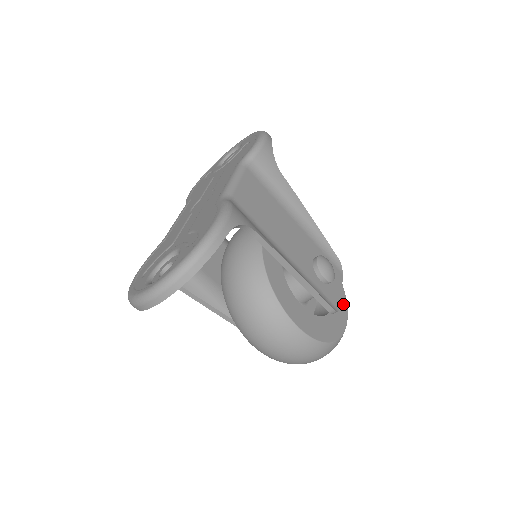
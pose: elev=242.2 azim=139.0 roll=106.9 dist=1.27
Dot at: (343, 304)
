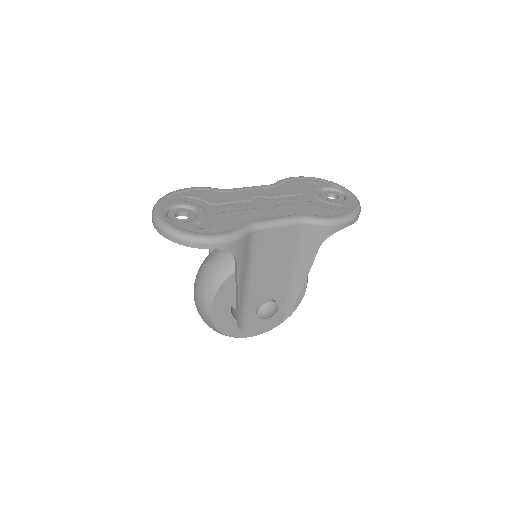
Dot at: (265, 329)
